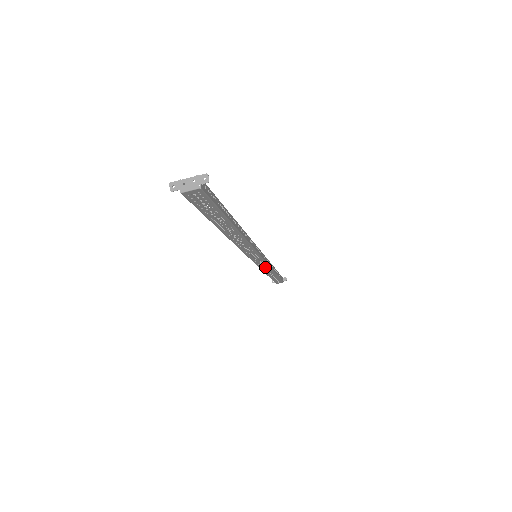
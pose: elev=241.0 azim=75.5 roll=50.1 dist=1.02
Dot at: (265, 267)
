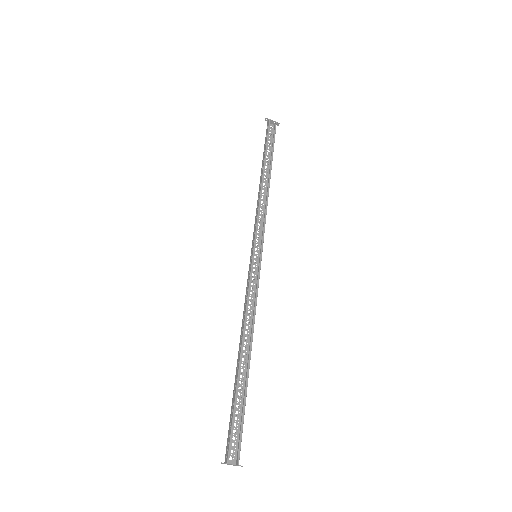
Dot at: occluded
